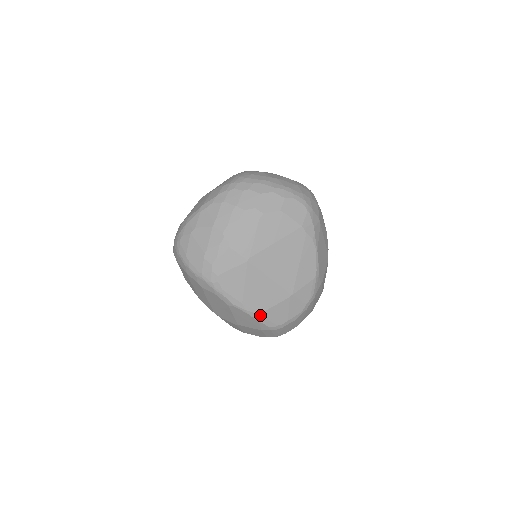
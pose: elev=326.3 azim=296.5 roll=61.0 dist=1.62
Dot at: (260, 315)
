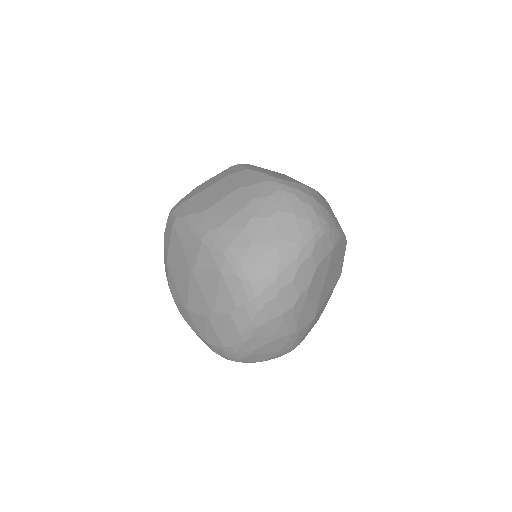
Dot at: (325, 306)
